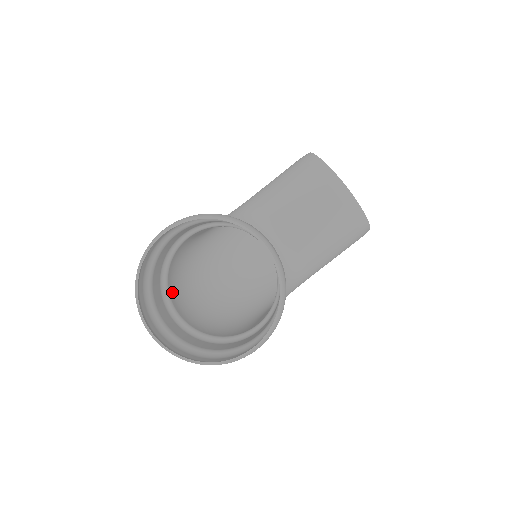
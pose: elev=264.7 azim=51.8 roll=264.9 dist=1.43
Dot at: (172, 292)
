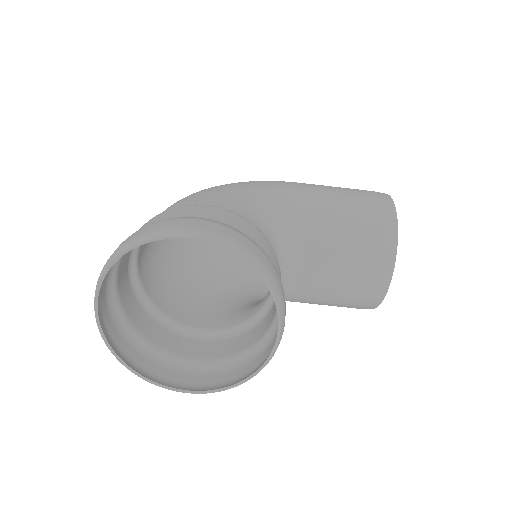
Dot at: occluded
